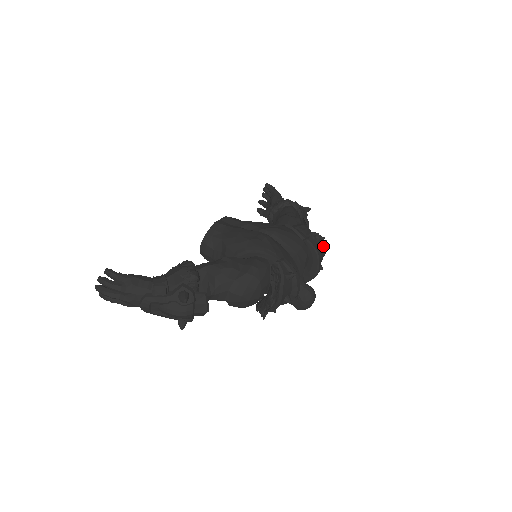
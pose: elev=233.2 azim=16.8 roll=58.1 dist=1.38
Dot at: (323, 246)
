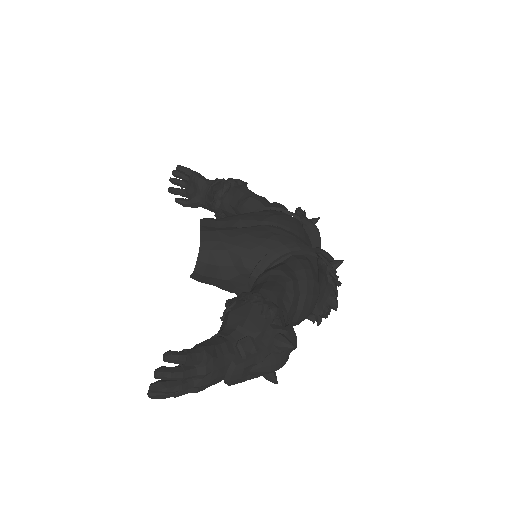
Dot at: (317, 220)
